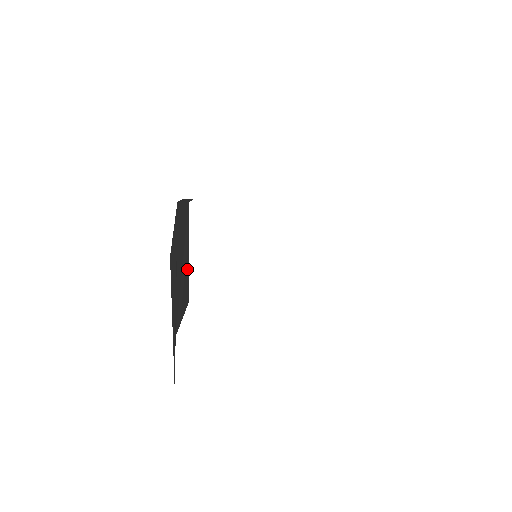
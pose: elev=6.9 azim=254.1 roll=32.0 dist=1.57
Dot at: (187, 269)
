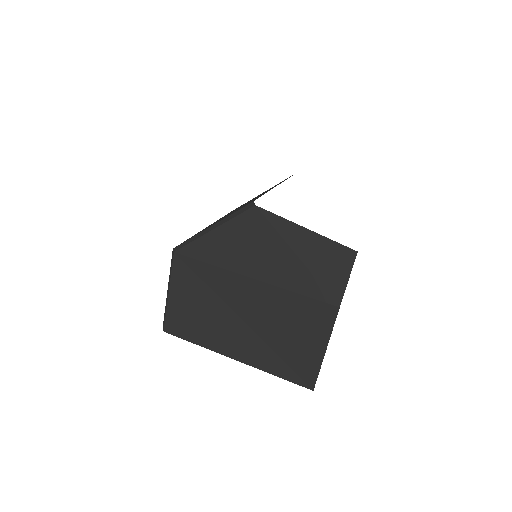
Dot at: (320, 241)
